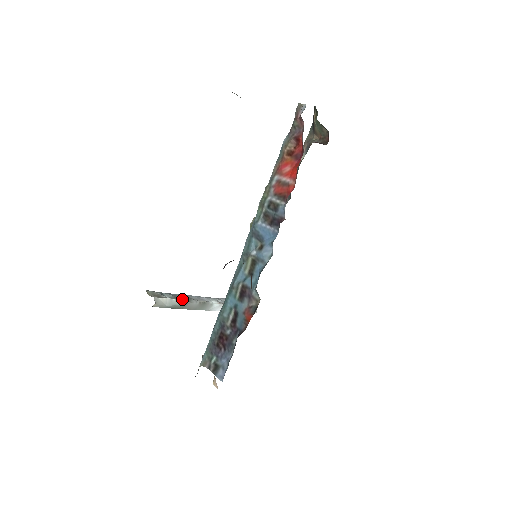
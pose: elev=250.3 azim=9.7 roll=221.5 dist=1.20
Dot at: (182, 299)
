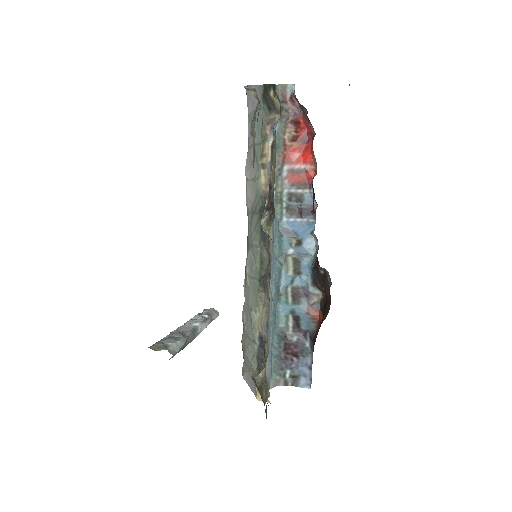
Dot at: (181, 337)
